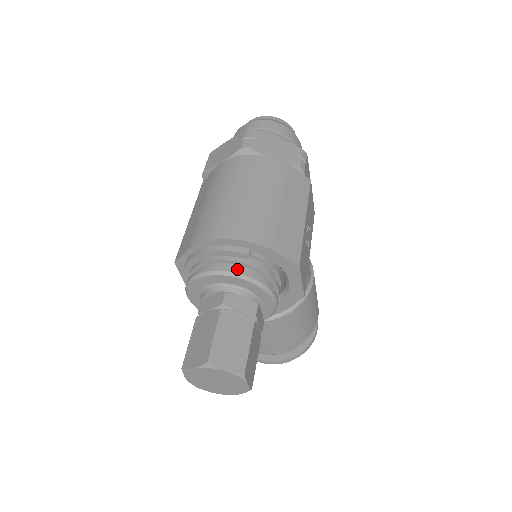
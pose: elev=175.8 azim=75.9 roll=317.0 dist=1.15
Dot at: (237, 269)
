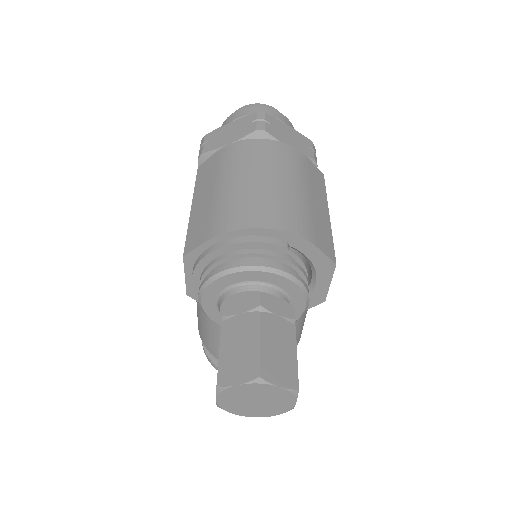
Dot at: (276, 264)
